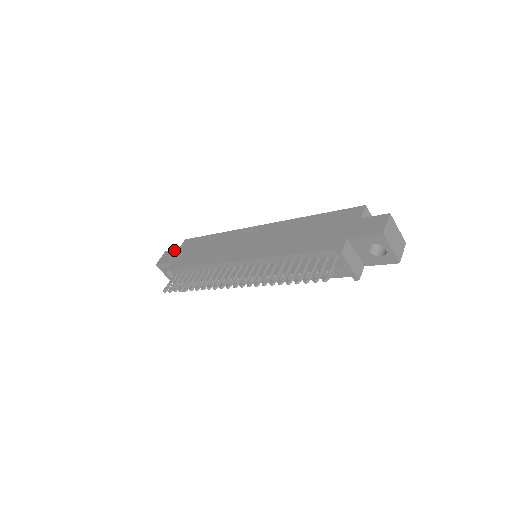
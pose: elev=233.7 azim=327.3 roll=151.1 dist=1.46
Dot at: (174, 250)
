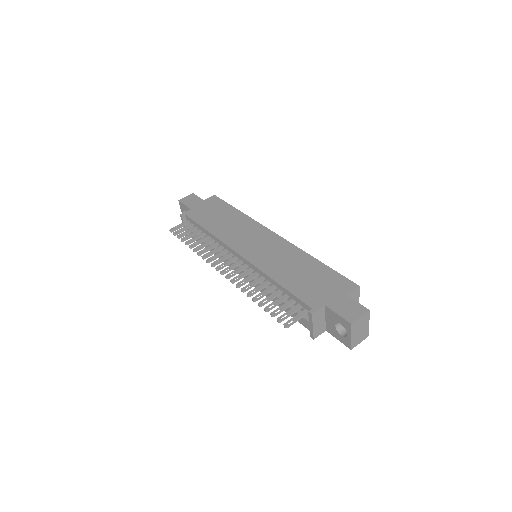
Dot at: (200, 198)
